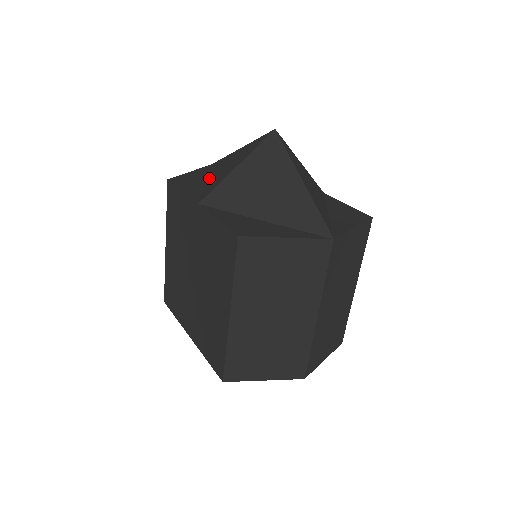
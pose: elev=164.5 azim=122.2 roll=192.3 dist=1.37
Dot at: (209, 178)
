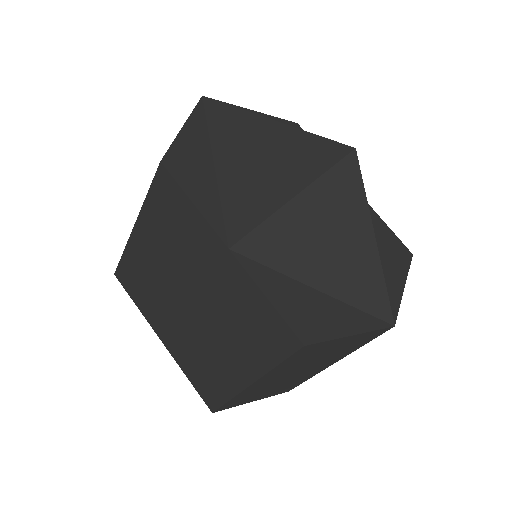
Dot at: (221, 162)
